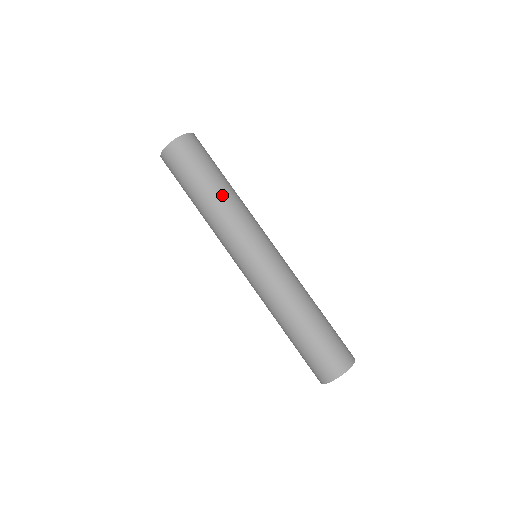
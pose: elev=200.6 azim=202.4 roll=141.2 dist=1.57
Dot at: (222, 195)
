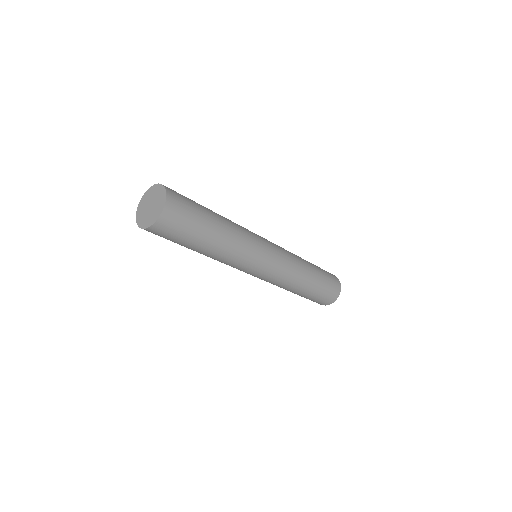
Dot at: (225, 237)
